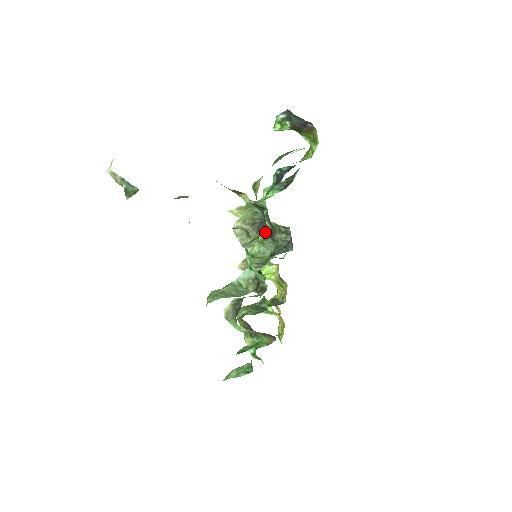
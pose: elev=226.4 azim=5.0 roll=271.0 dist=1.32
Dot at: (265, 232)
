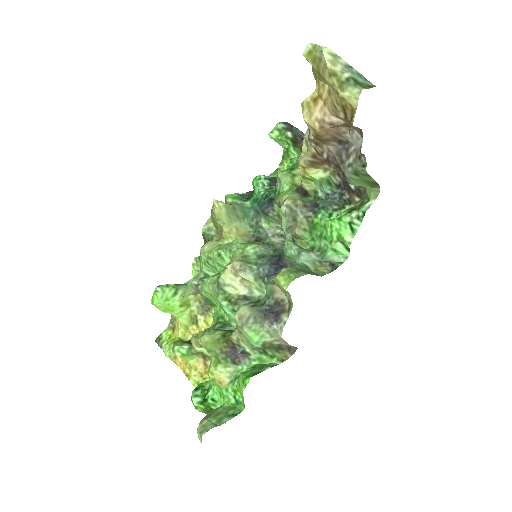
Dot at: (243, 237)
